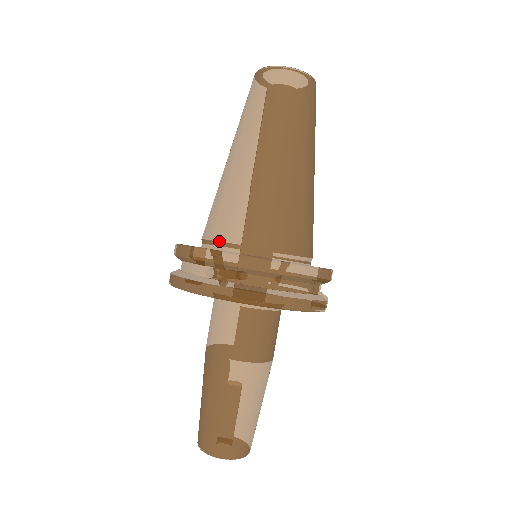
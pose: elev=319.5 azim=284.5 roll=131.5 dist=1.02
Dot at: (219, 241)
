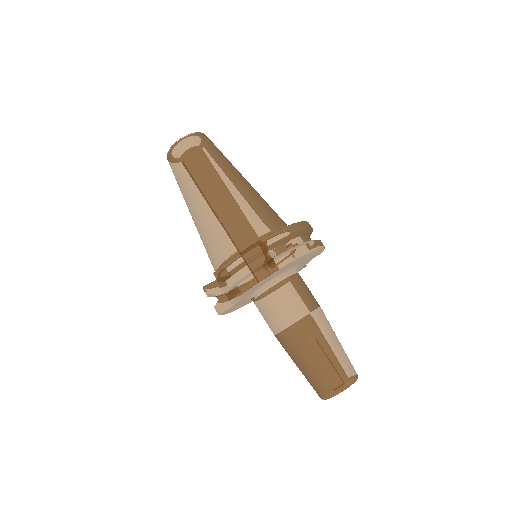
Dot at: (252, 241)
